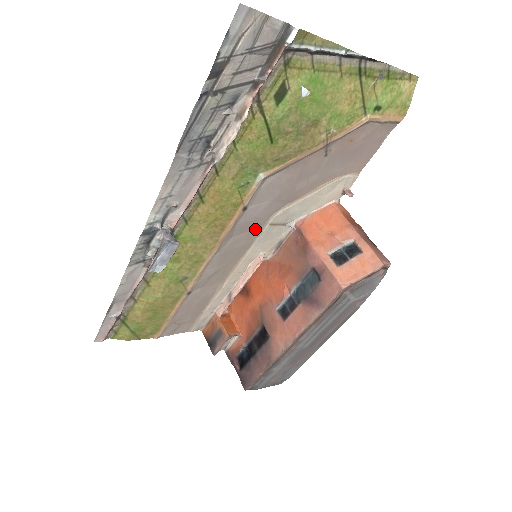
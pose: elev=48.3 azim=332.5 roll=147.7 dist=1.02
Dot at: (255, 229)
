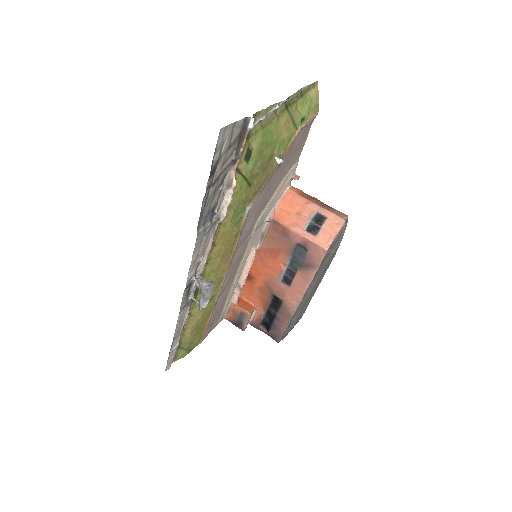
Dot at: (247, 238)
